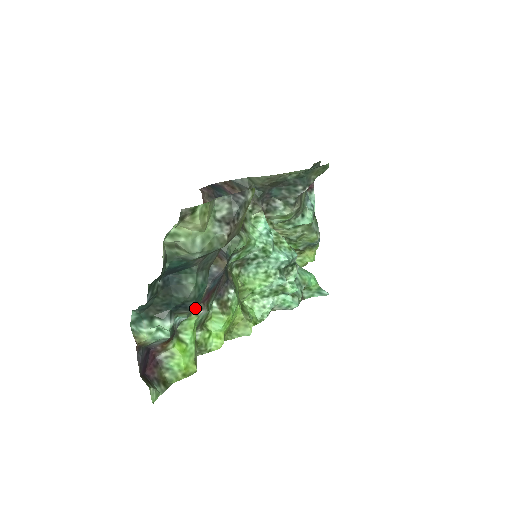
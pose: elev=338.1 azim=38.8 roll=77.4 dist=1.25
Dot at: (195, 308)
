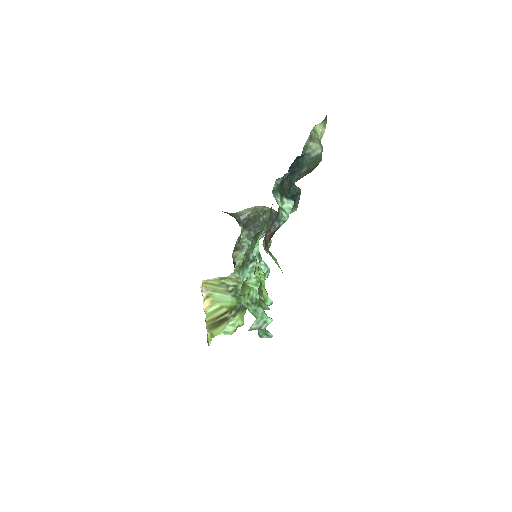
Dot at: (297, 206)
